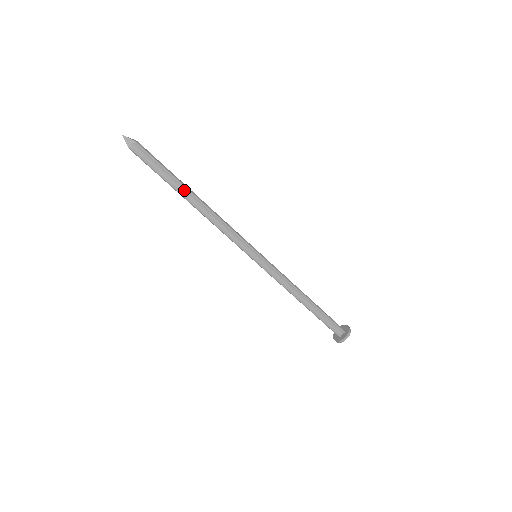
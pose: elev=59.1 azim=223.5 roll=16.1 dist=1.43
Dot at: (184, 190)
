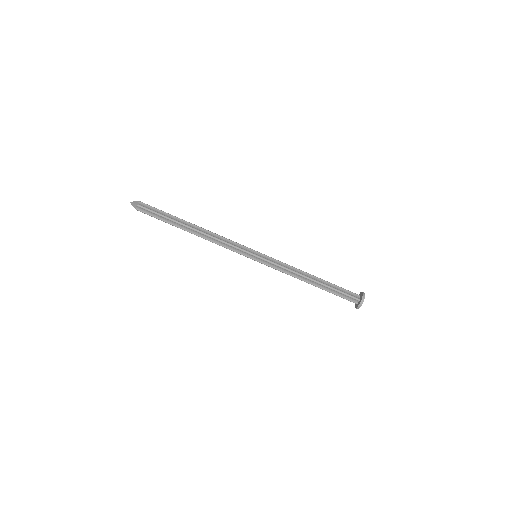
Dot at: (183, 222)
